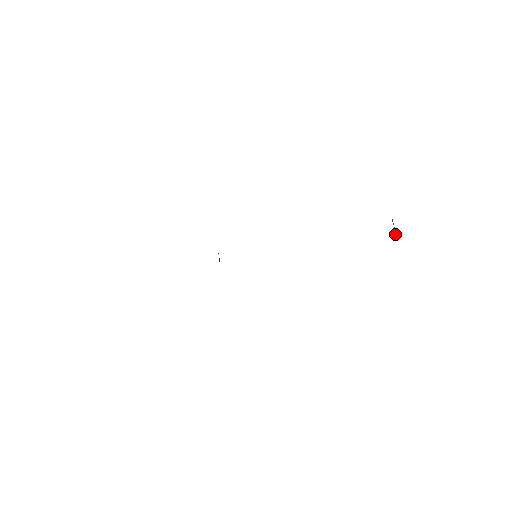
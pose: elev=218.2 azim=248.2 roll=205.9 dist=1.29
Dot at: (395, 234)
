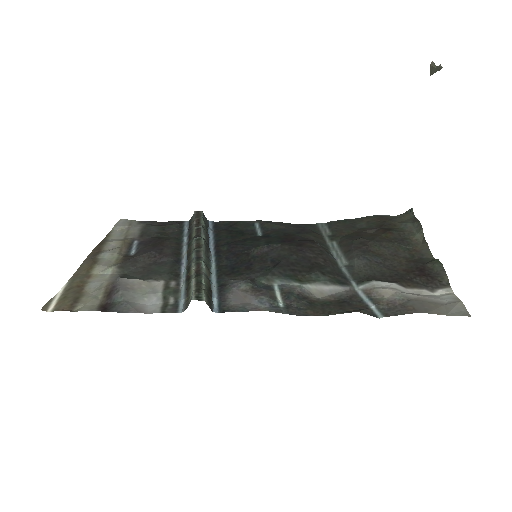
Dot at: (431, 69)
